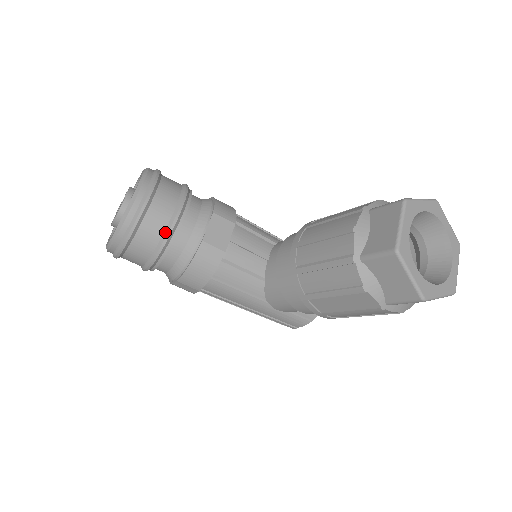
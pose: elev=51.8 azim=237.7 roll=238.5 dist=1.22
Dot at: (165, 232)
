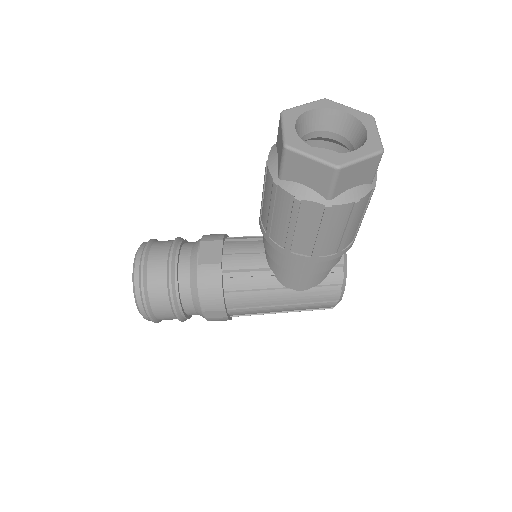
Dot at: (167, 274)
